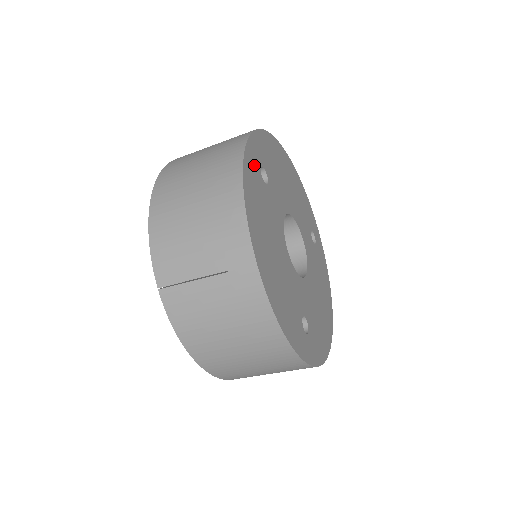
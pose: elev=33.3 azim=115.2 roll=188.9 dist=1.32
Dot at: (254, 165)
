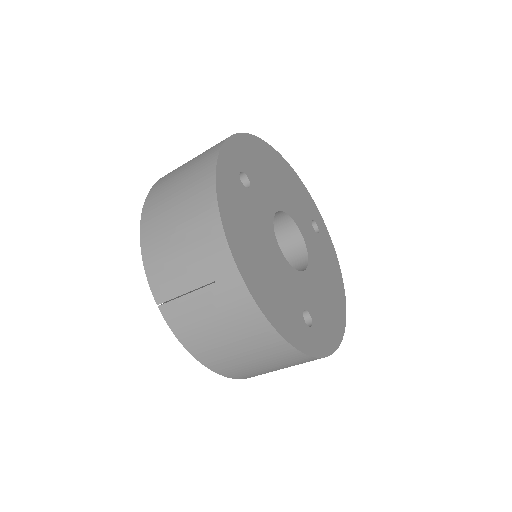
Dot at: (230, 173)
